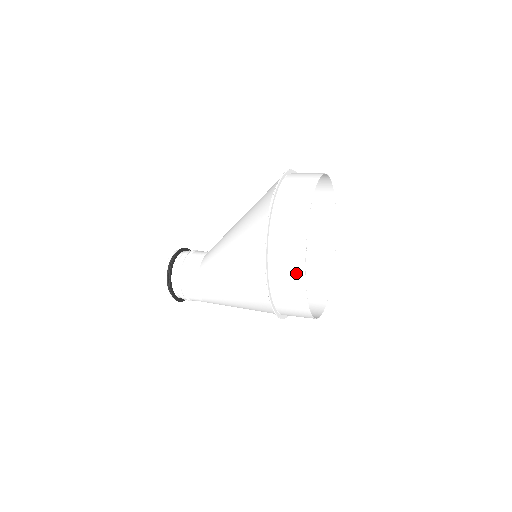
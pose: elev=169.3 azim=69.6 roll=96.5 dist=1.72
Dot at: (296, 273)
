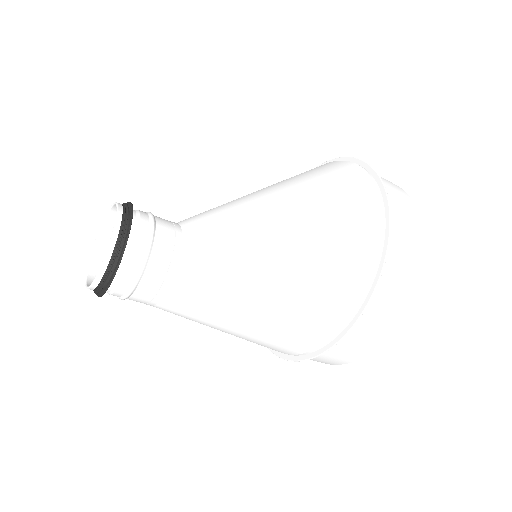
Dot at: (376, 338)
